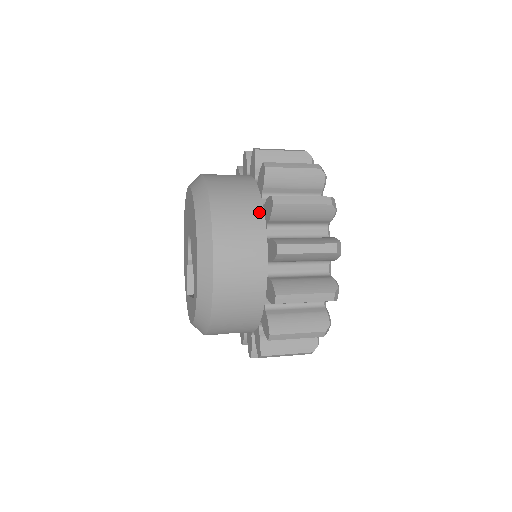
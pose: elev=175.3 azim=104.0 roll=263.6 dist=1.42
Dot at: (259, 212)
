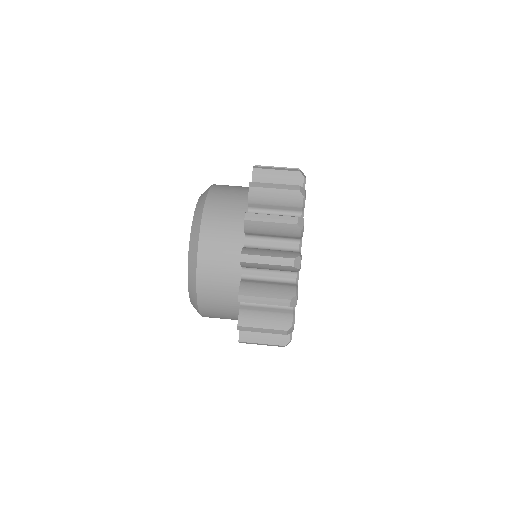
Dot at: (236, 282)
